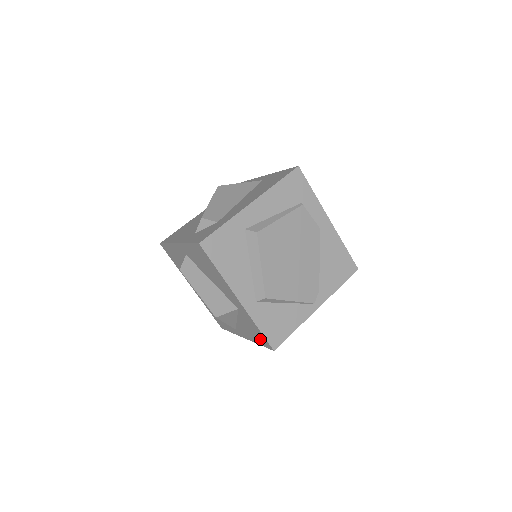
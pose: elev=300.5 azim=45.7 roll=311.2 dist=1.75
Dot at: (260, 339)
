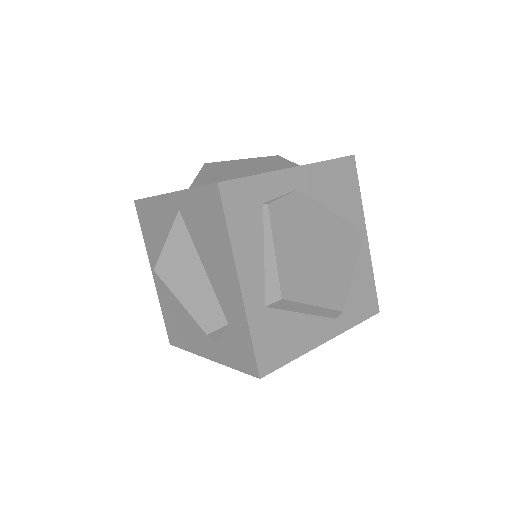
Dot at: occluded
